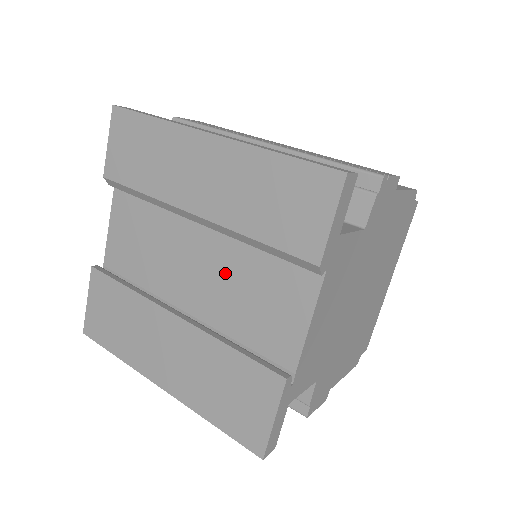
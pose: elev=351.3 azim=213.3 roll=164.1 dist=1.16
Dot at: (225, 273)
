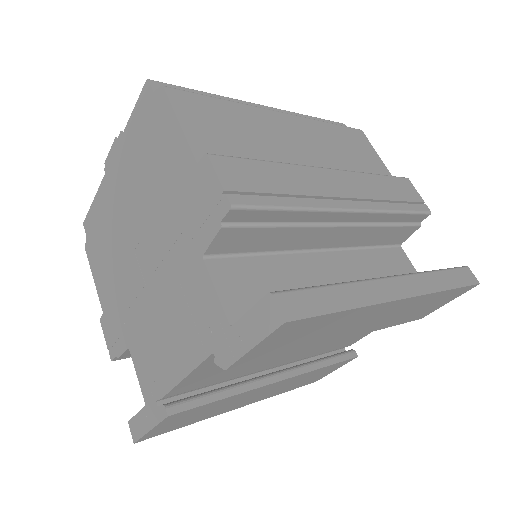
Dot at: occluded
